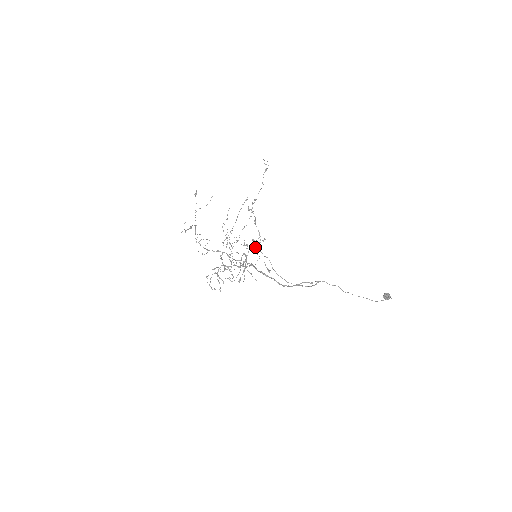
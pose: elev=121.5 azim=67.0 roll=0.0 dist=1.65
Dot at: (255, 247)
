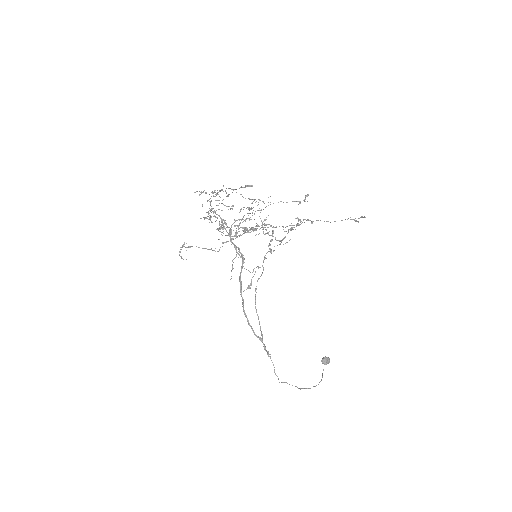
Dot at: occluded
